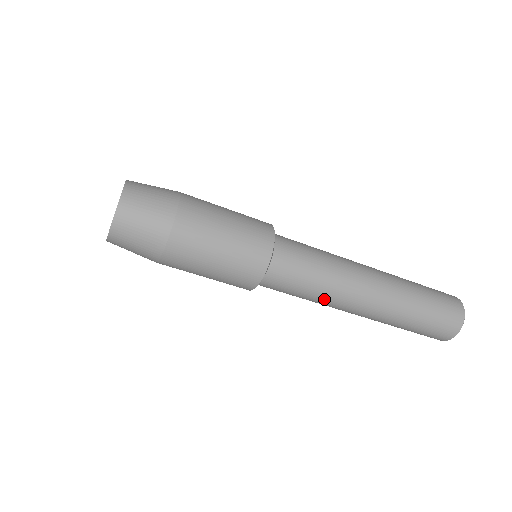
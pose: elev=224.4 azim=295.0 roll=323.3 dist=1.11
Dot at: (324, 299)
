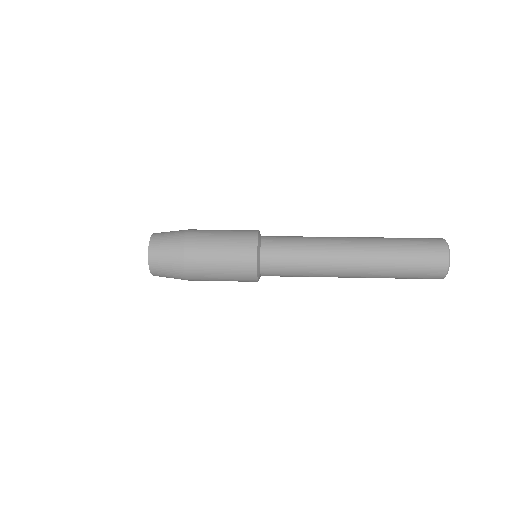
Dot at: occluded
